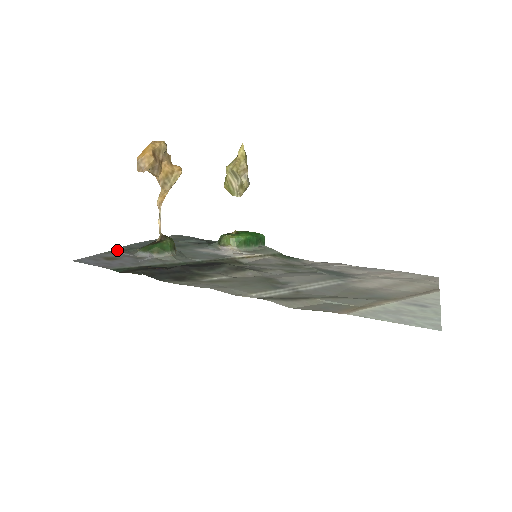
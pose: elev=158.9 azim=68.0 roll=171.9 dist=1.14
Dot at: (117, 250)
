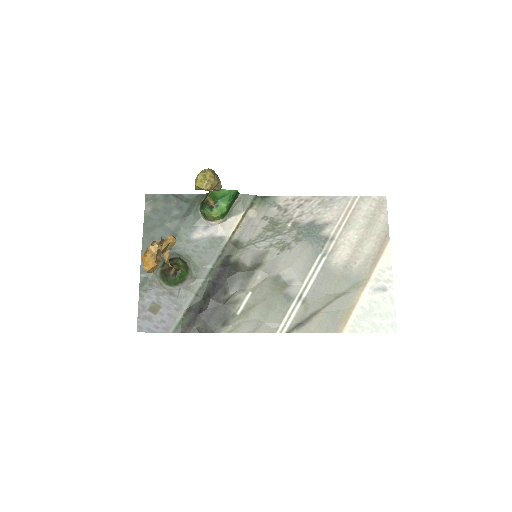
Dot at: (142, 284)
